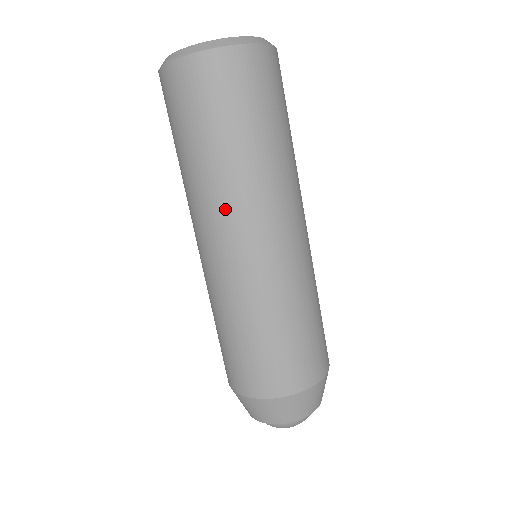
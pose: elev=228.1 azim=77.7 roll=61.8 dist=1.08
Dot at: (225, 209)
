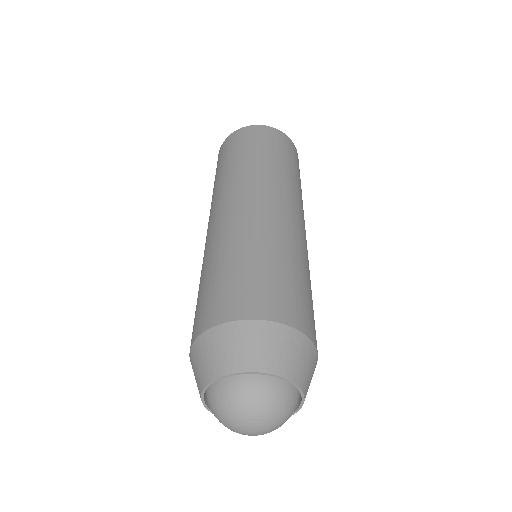
Dot at: (254, 182)
